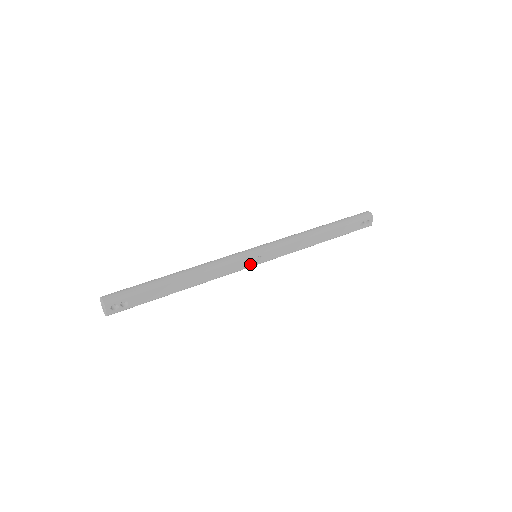
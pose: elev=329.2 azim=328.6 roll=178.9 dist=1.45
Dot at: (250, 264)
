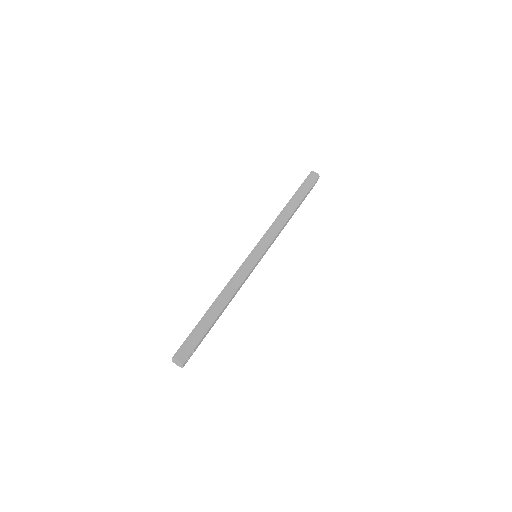
Dot at: (255, 266)
